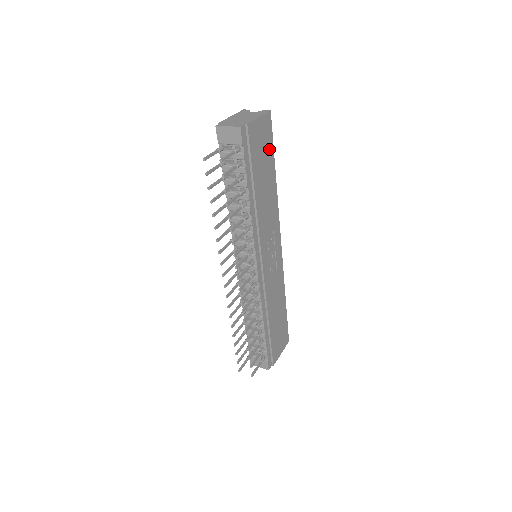
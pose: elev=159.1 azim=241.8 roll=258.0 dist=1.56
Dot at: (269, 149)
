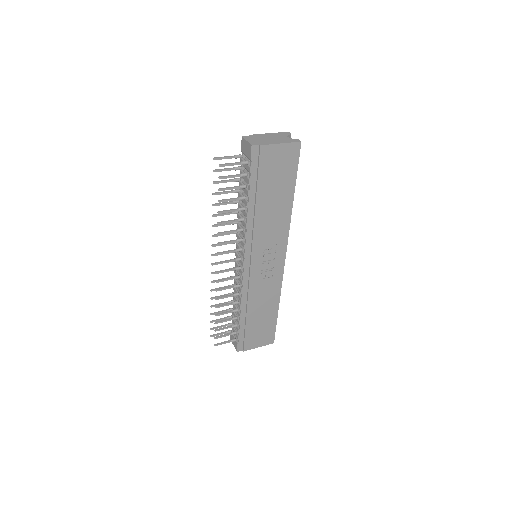
Dot at: (289, 174)
